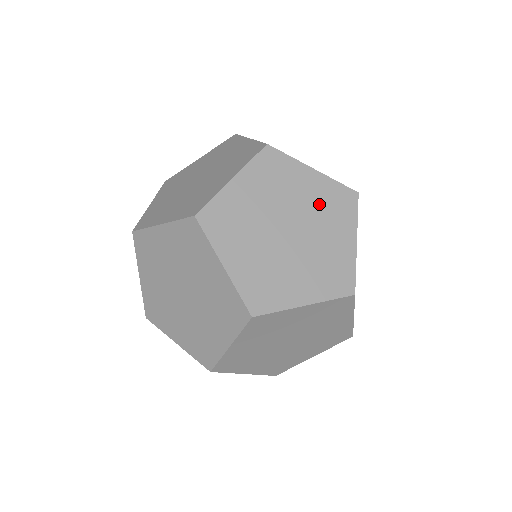
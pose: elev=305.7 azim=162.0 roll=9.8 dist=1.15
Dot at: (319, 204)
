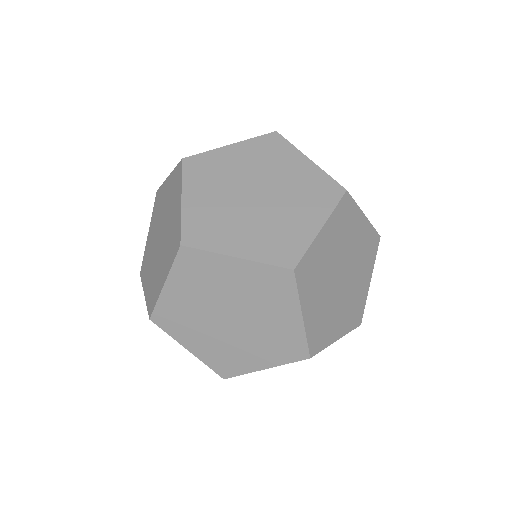
Dot at: (253, 290)
